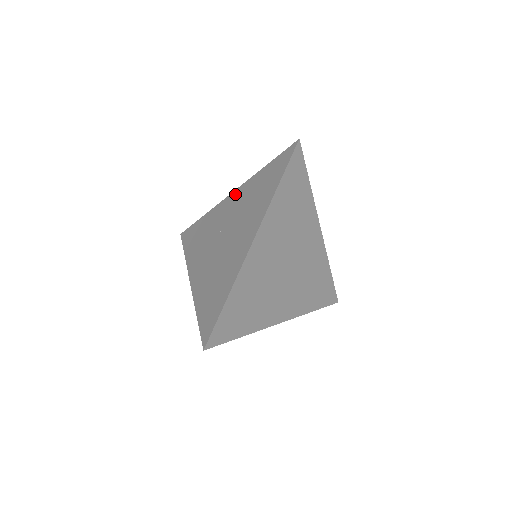
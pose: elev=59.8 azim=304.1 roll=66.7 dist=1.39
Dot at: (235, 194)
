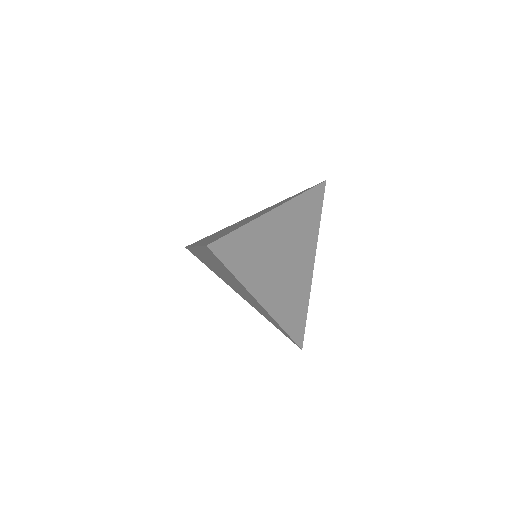
Dot at: (256, 213)
